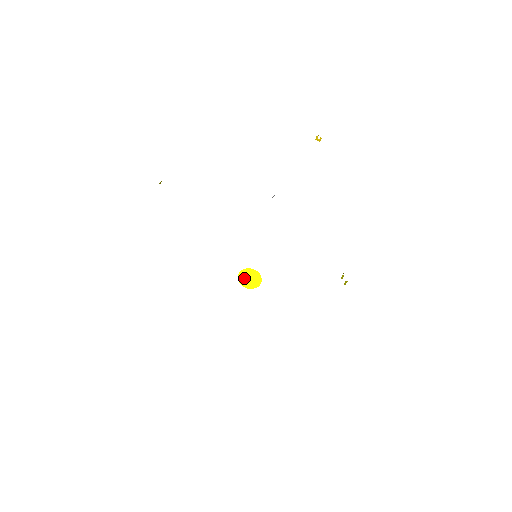
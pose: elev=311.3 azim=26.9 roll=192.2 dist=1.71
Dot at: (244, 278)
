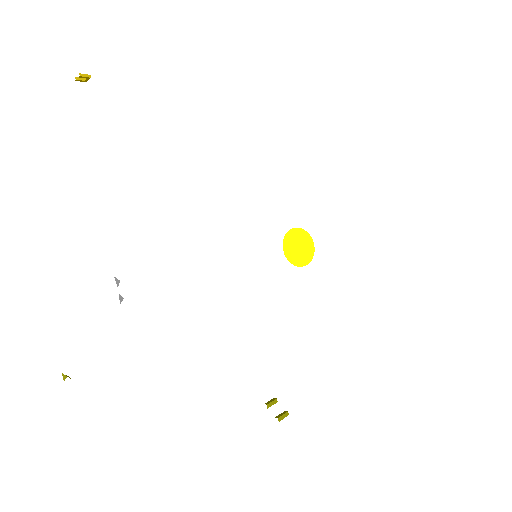
Dot at: (292, 253)
